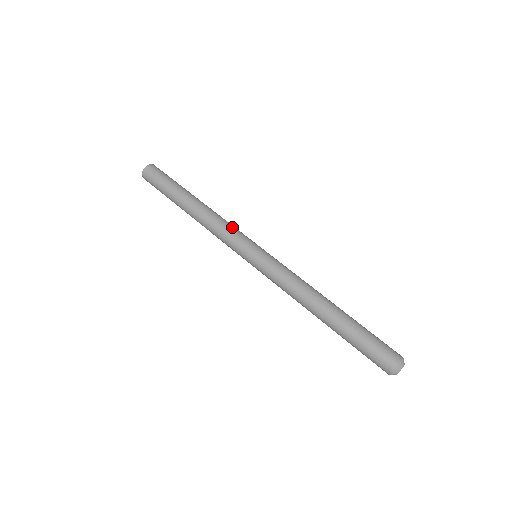
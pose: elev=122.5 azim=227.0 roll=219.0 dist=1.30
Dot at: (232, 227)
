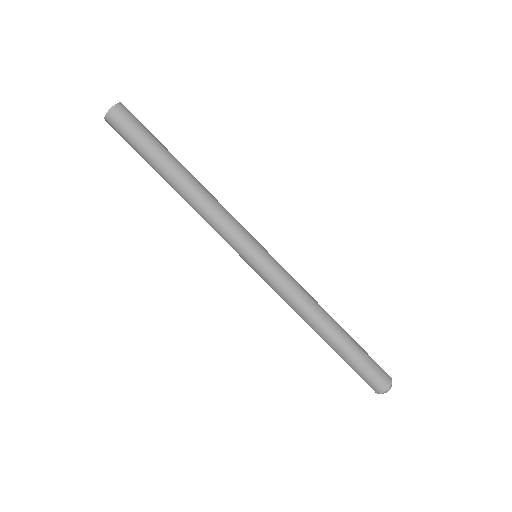
Dot at: (222, 227)
